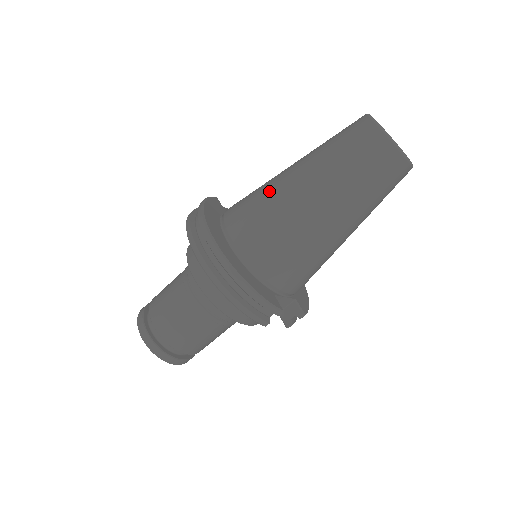
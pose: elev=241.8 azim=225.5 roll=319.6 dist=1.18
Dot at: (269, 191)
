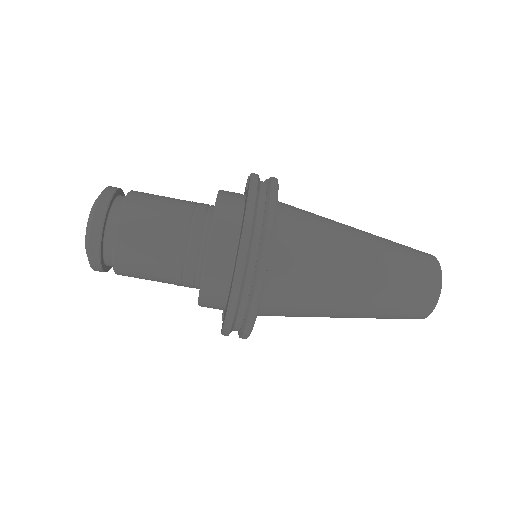
Dot at: (333, 255)
